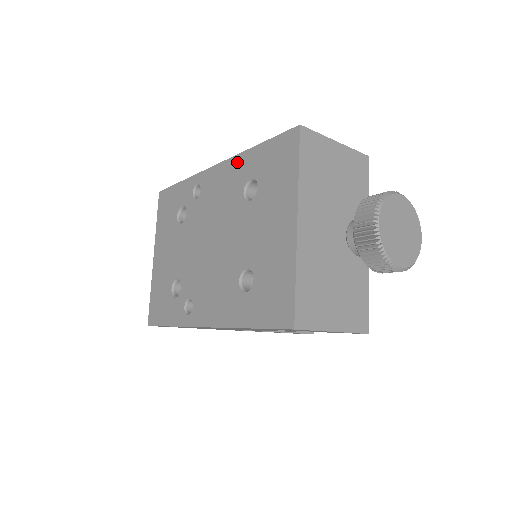
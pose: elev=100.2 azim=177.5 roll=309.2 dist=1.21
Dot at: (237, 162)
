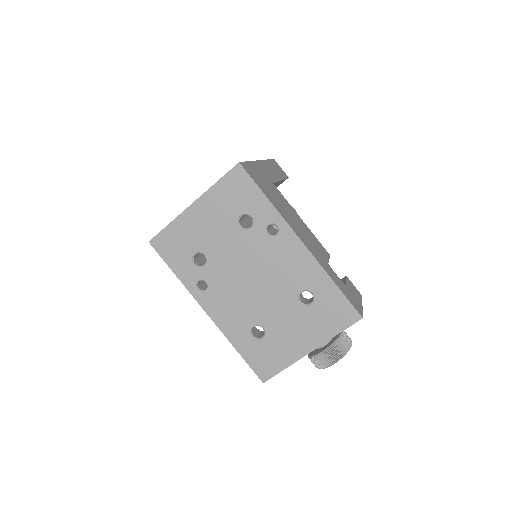
Dot at: (316, 269)
